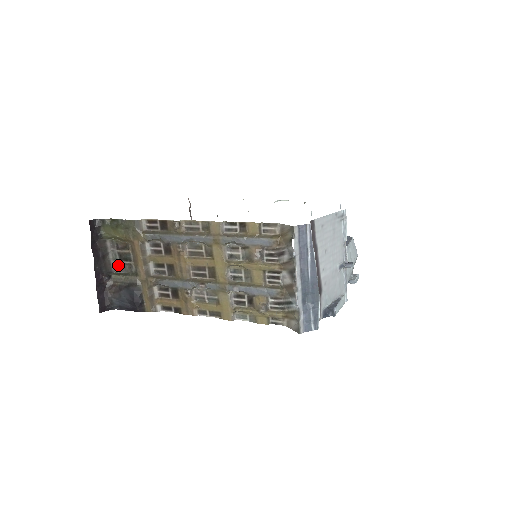
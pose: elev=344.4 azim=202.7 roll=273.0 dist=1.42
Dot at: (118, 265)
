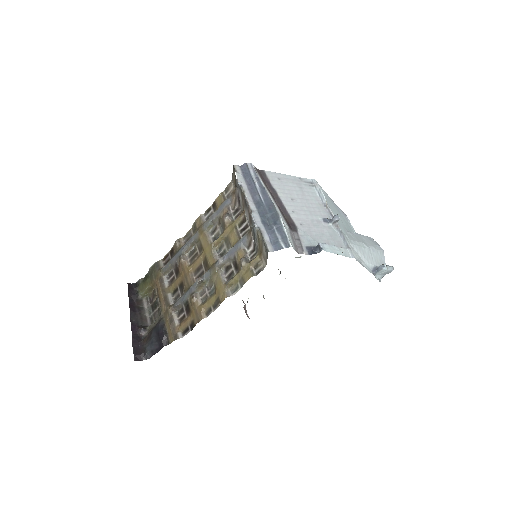
Dot at: (152, 317)
